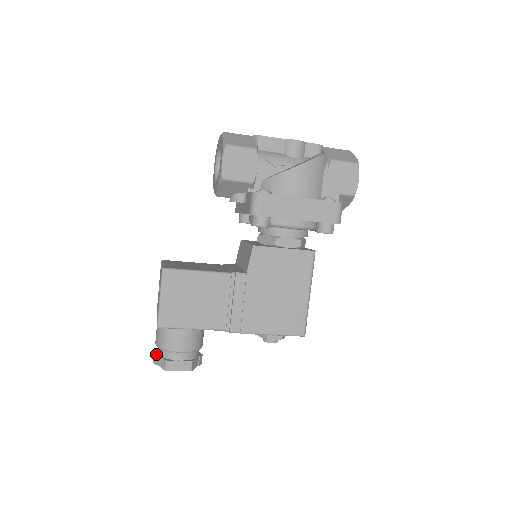
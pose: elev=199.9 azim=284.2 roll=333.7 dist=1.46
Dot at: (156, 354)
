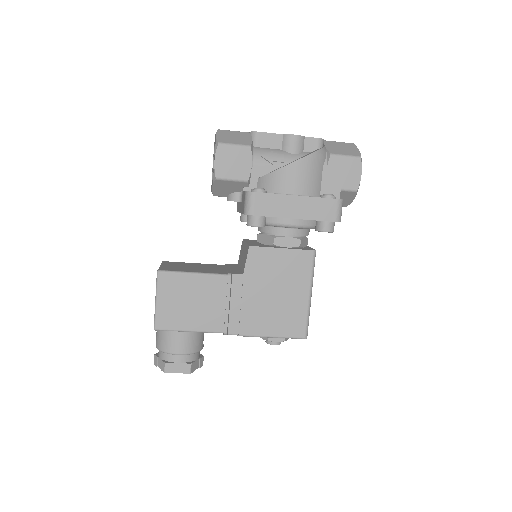
Dot at: (156, 356)
